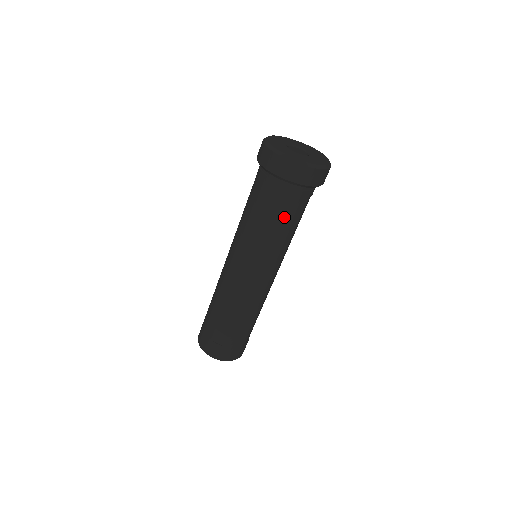
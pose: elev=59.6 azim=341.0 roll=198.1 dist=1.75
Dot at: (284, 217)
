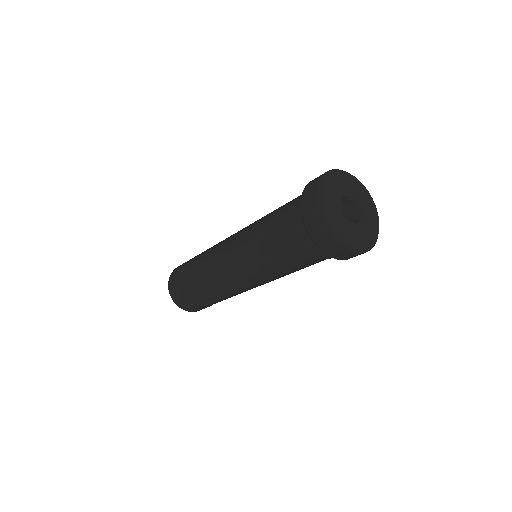
Dot at: occluded
